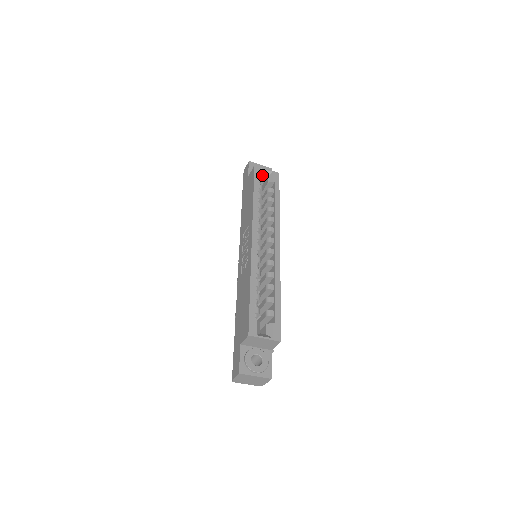
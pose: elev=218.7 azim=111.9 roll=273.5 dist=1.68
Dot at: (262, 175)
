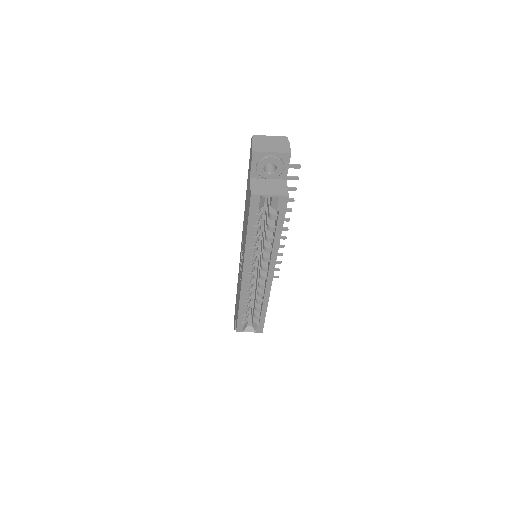
Dot at: (263, 200)
